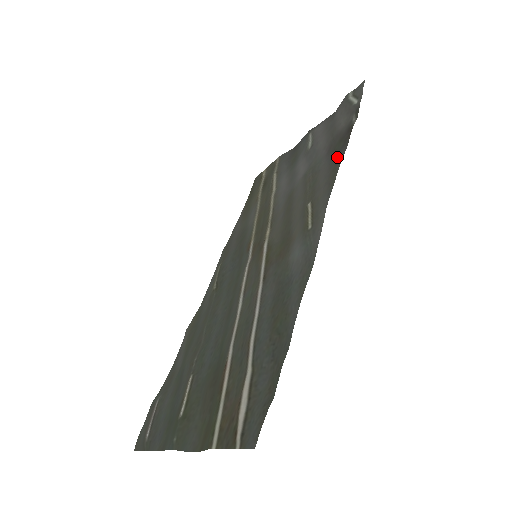
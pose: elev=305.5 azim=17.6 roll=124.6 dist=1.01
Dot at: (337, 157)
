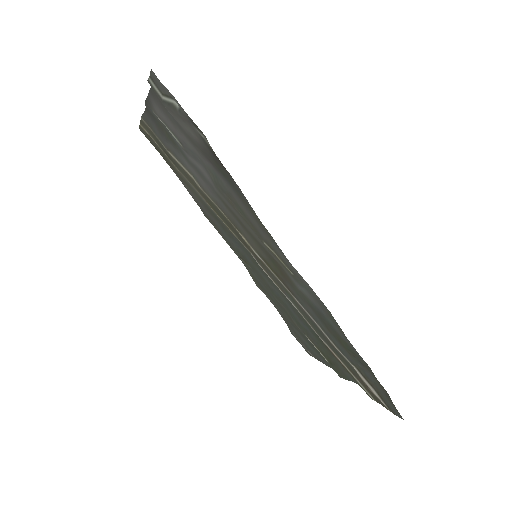
Dot at: (237, 191)
